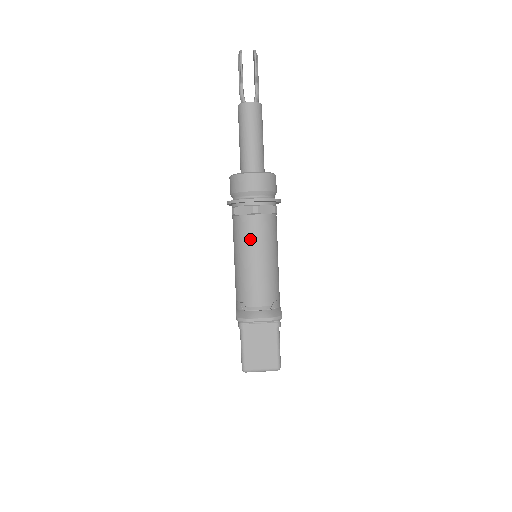
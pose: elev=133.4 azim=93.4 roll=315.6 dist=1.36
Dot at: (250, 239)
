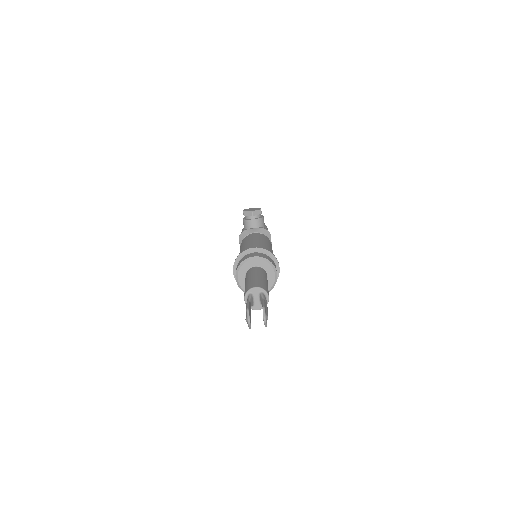
Dot at: occluded
